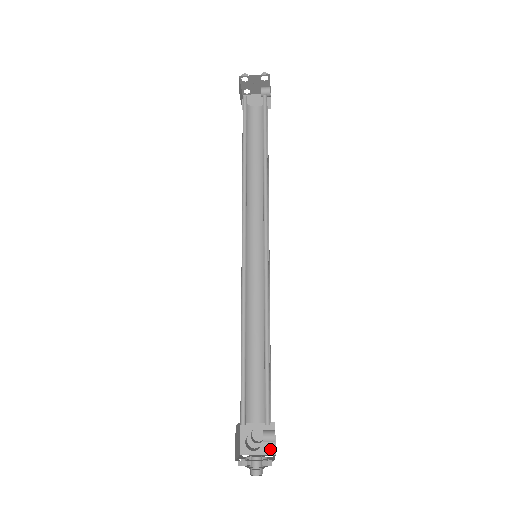
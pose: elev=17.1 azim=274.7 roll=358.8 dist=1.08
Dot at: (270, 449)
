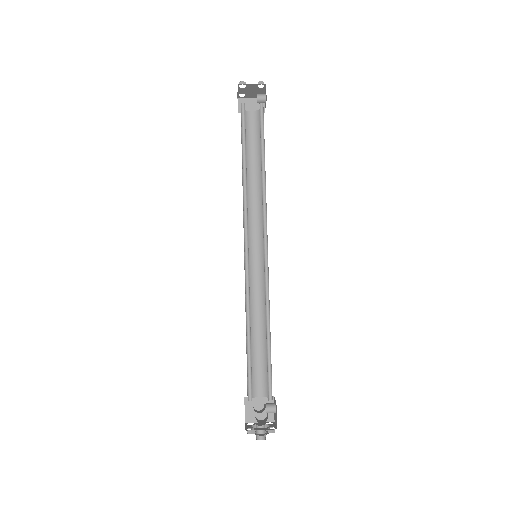
Dot at: (270, 417)
